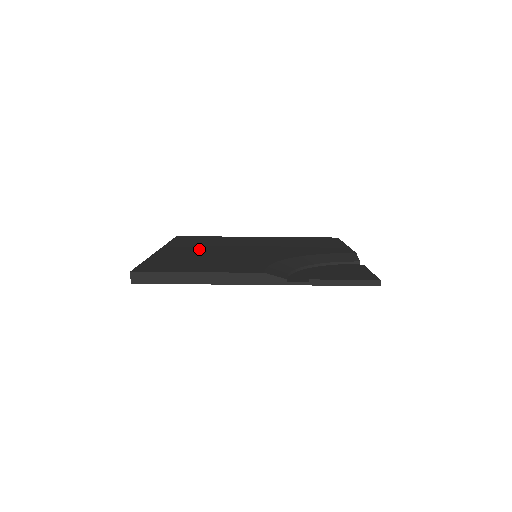
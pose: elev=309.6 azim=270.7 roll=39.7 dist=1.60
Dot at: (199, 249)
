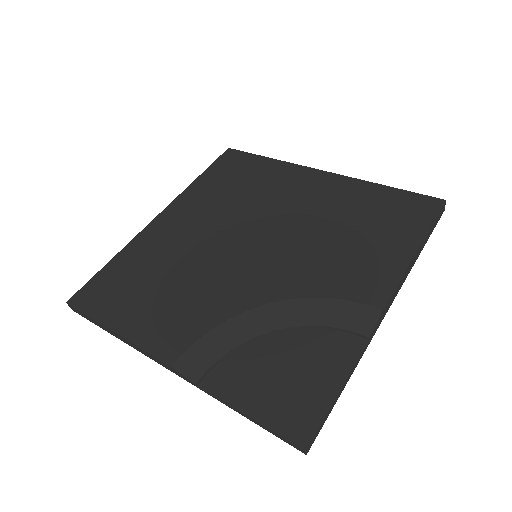
Dot at: (198, 224)
